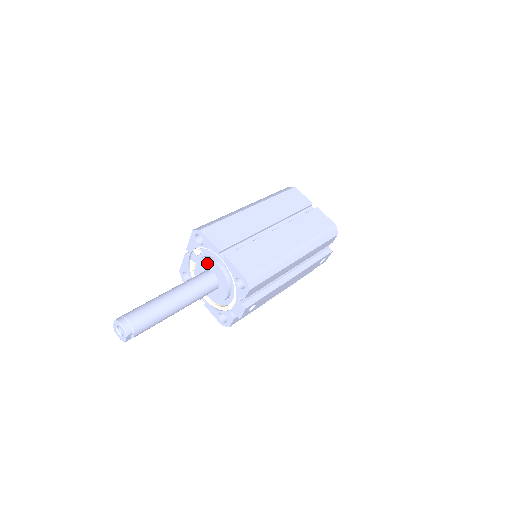
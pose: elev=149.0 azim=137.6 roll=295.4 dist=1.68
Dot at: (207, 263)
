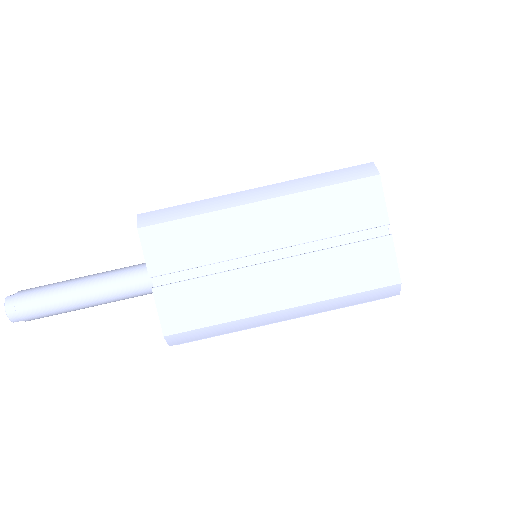
Dot at: occluded
